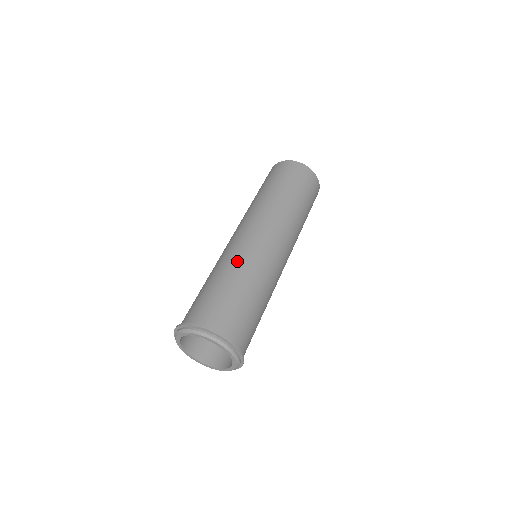
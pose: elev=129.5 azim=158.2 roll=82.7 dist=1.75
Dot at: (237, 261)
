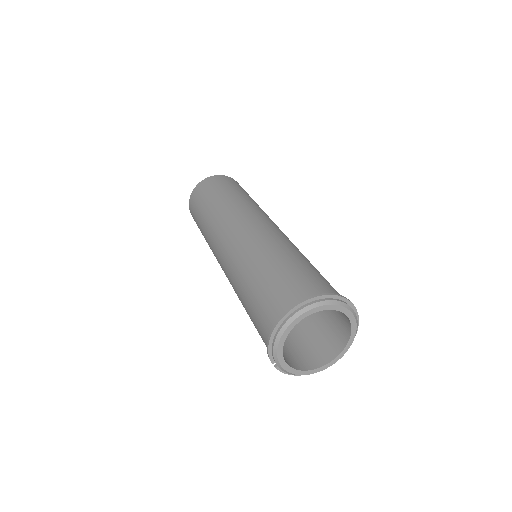
Dot at: (253, 252)
